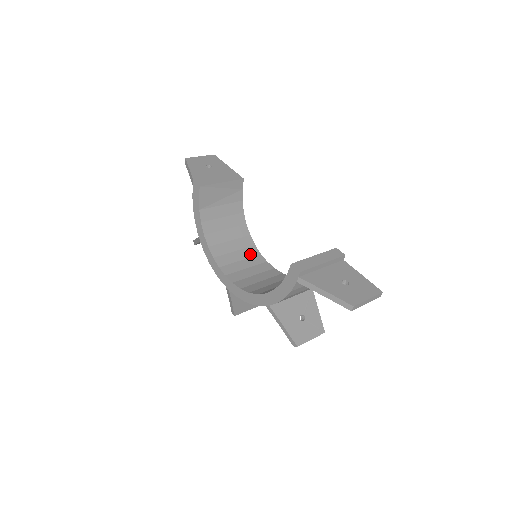
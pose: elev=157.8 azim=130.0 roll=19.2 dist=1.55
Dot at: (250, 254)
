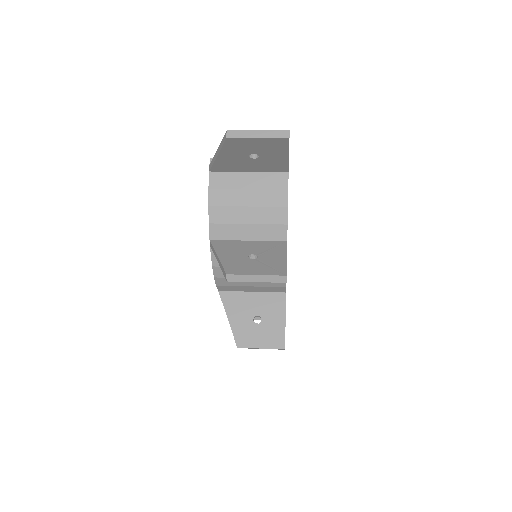
Dot at: occluded
